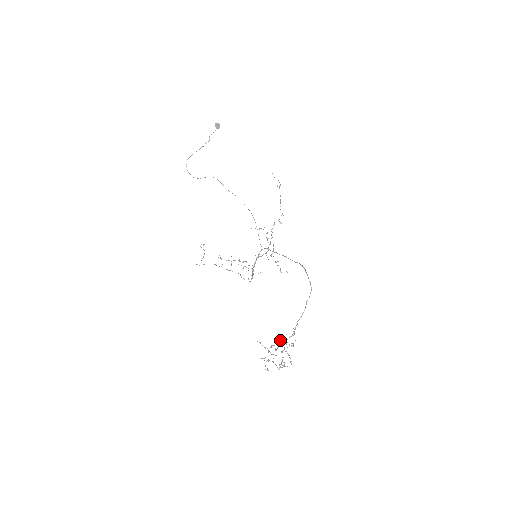
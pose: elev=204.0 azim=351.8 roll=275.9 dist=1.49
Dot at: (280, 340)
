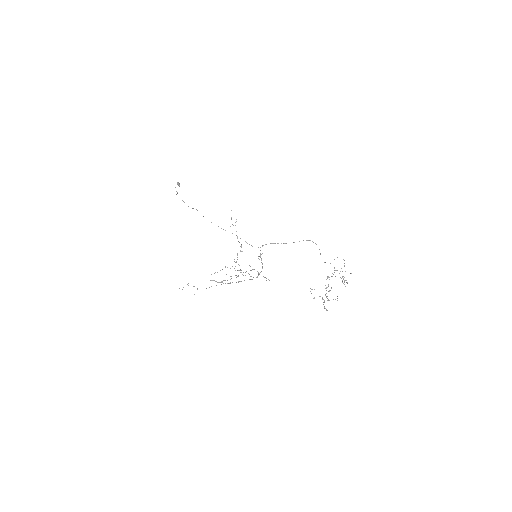
Dot at: (328, 276)
